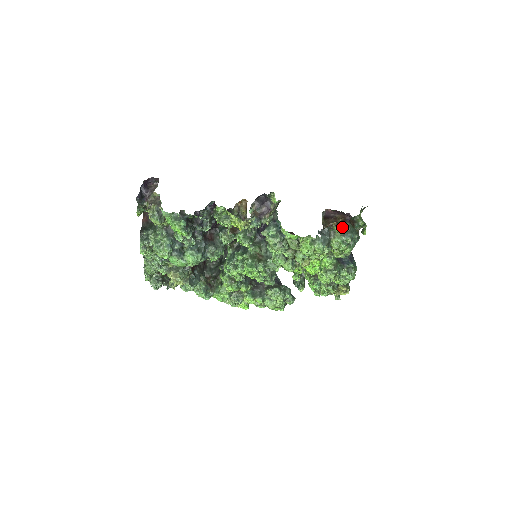
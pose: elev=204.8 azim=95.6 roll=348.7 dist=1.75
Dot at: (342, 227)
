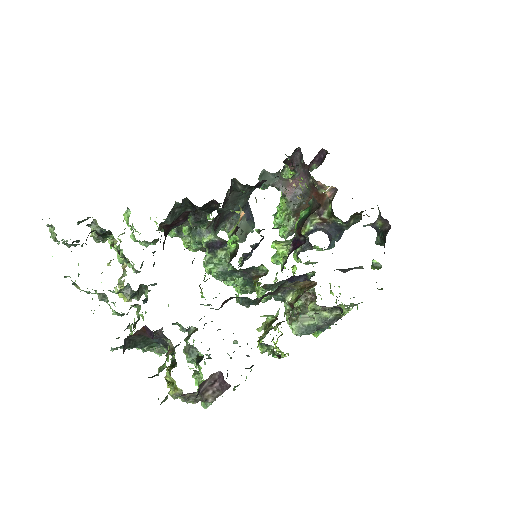
Dot at: occluded
